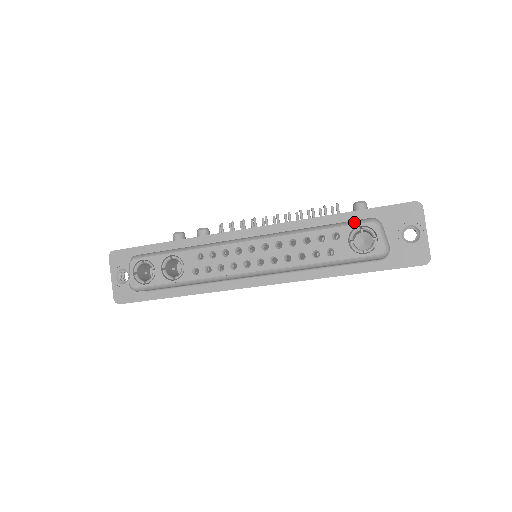
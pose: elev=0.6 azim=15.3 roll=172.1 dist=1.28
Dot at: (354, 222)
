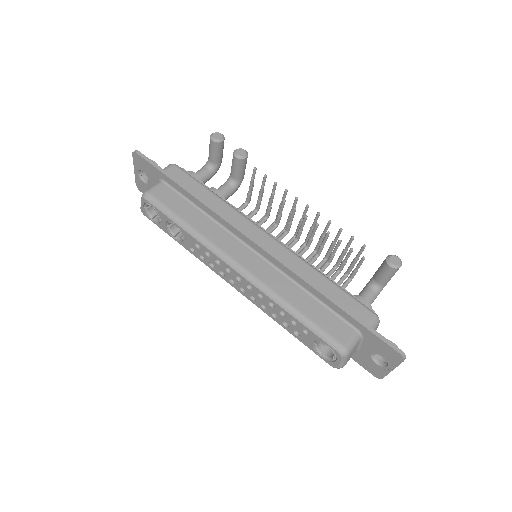
Dot at: (326, 339)
